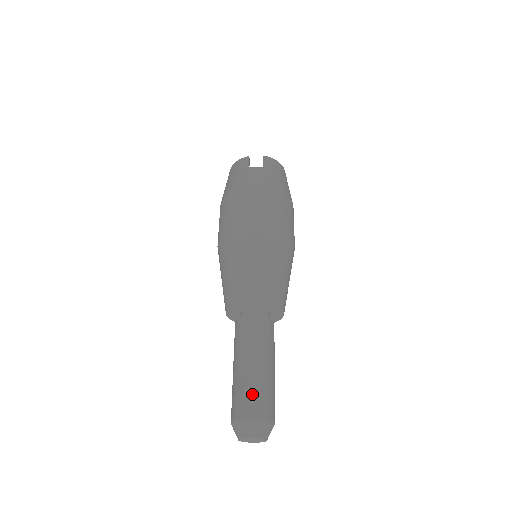
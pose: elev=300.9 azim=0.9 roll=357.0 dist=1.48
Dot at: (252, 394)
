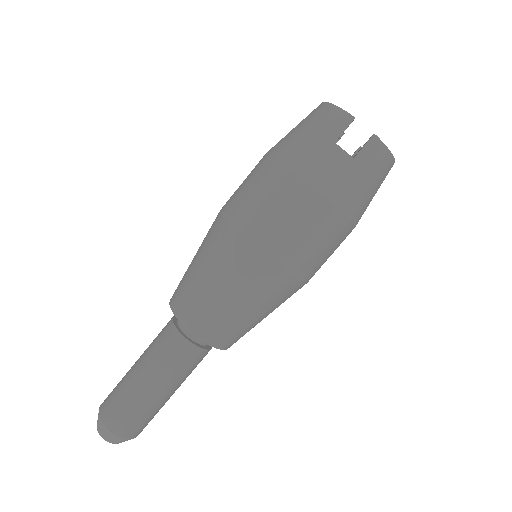
Dot at: (127, 412)
